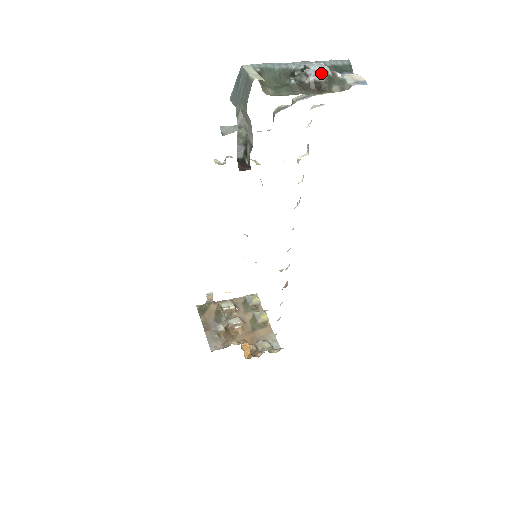
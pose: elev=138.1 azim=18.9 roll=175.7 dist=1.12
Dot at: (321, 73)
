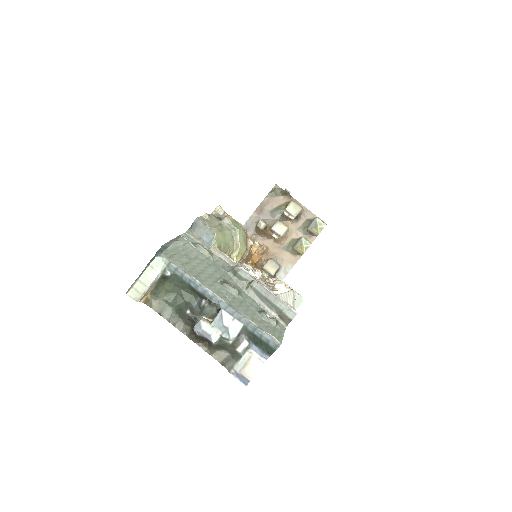
Dot at: (209, 339)
